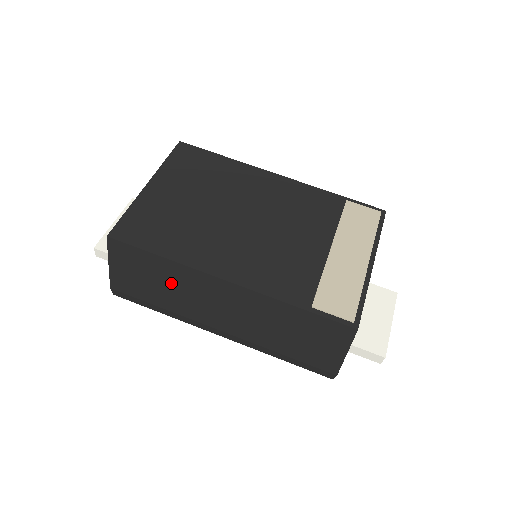
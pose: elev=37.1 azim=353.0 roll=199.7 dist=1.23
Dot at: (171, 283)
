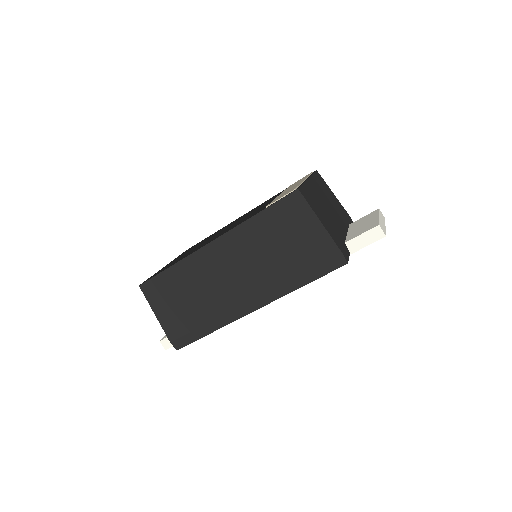
Dot at: (191, 287)
